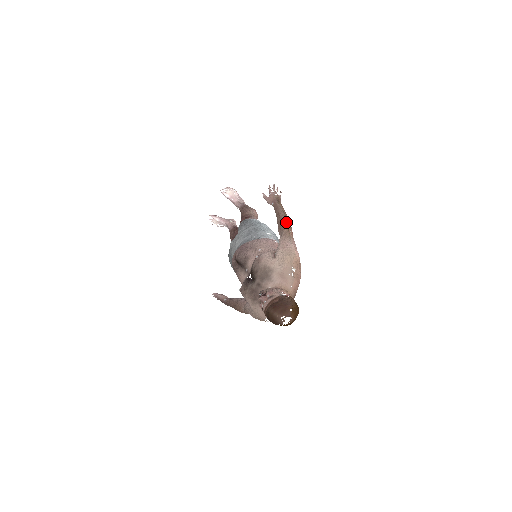
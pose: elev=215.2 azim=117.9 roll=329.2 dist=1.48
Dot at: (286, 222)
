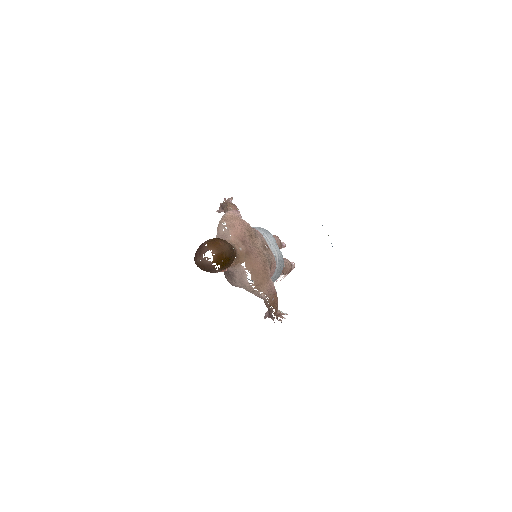
Dot at: (226, 206)
